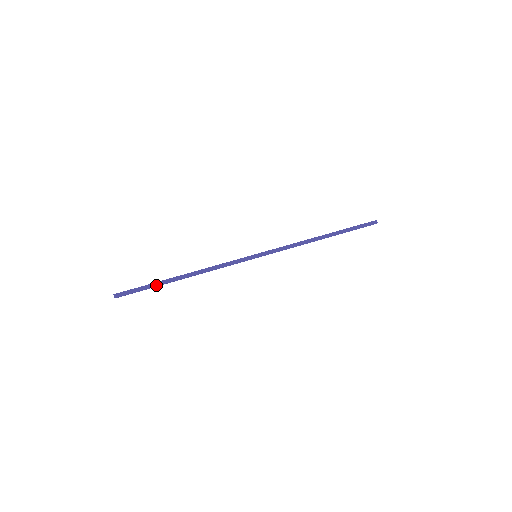
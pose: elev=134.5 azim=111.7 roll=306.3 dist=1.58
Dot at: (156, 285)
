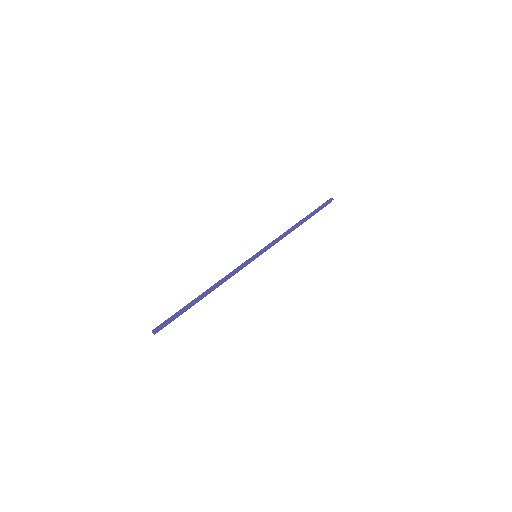
Dot at: (185, 309)
